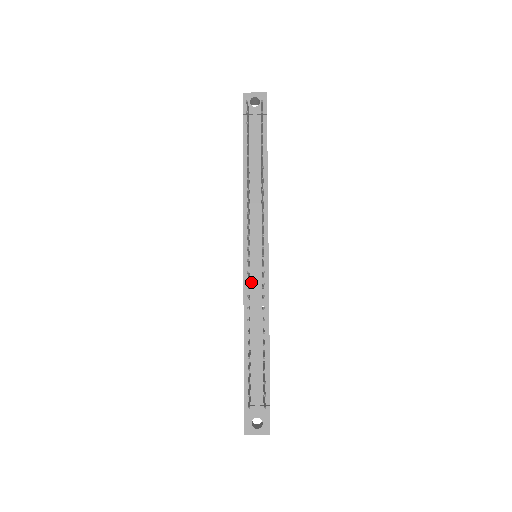
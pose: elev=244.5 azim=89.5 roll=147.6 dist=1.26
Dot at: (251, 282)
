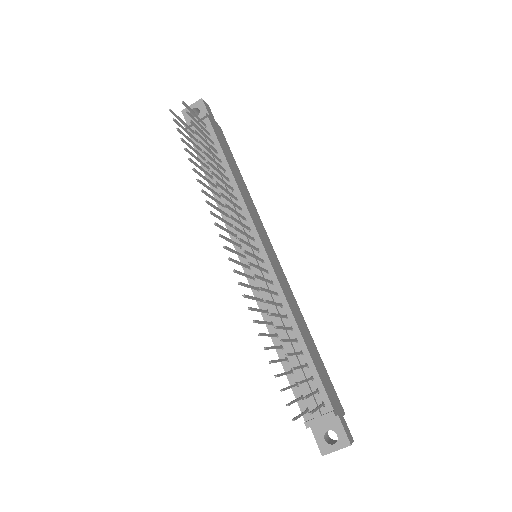
Dot at: (258, 284)
